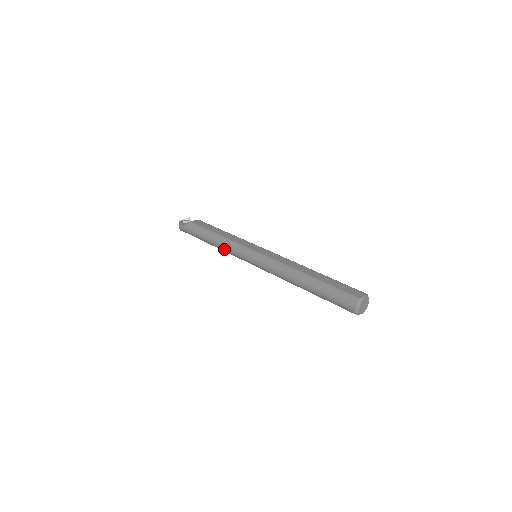
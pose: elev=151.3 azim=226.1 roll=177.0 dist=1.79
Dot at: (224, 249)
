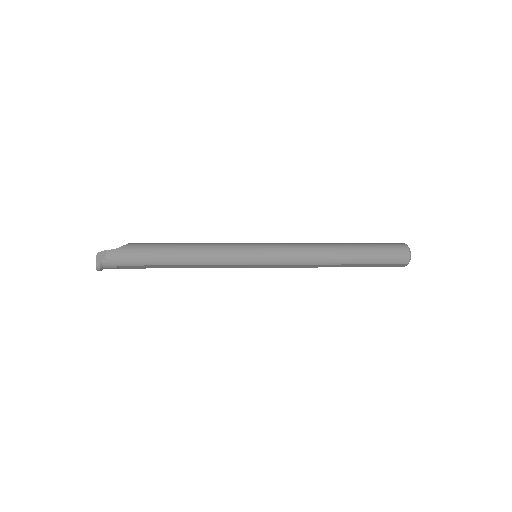
Dot at: (209, 254)
